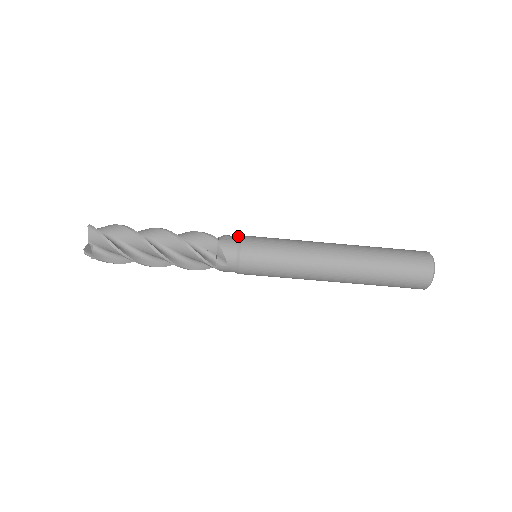
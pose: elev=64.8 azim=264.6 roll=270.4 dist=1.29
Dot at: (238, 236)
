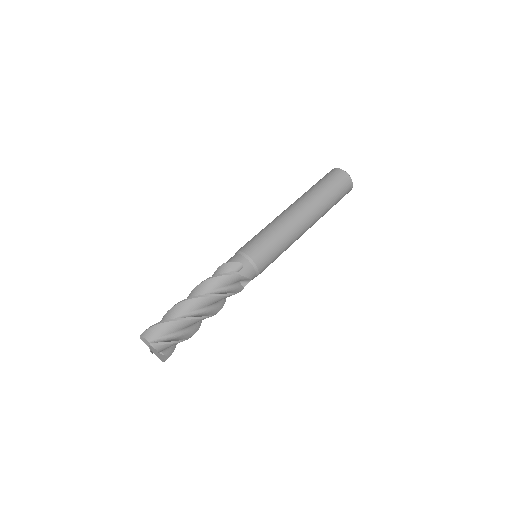
Dot at: occluded
